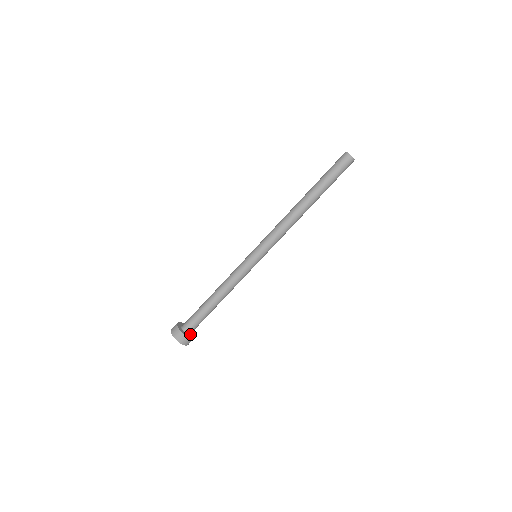
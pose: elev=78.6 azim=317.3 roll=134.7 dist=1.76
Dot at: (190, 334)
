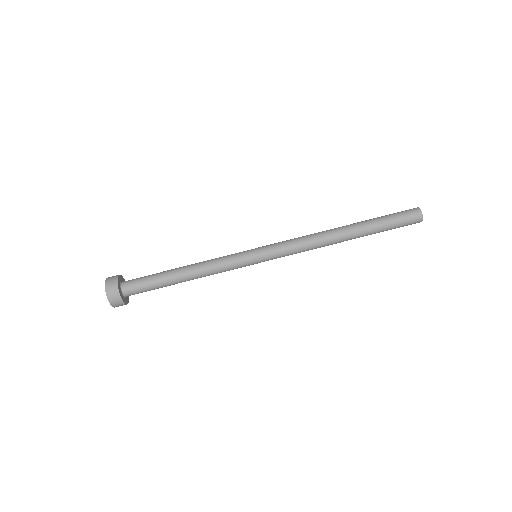
Dot at: (125, 296)
